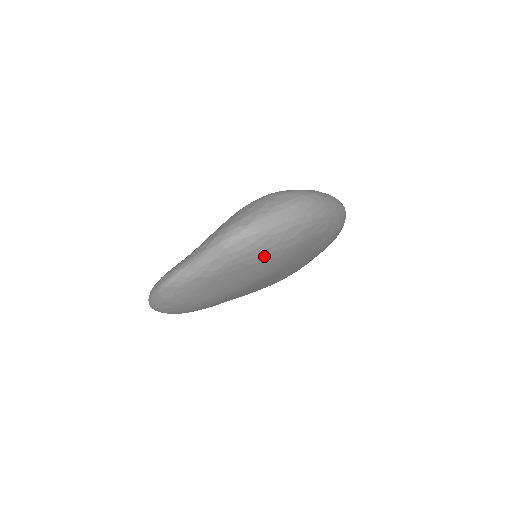
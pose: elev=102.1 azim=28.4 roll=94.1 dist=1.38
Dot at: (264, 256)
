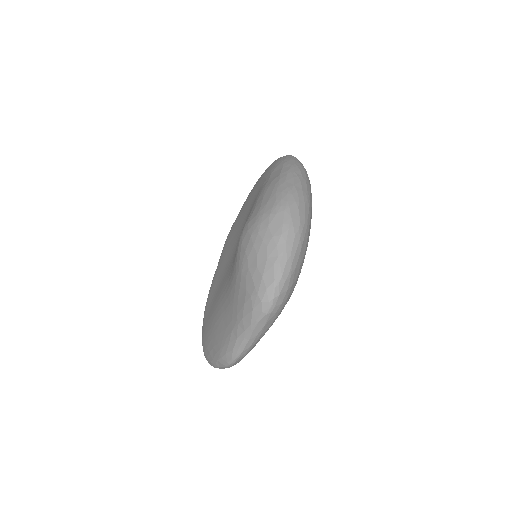
Dot at: (295, 284)
